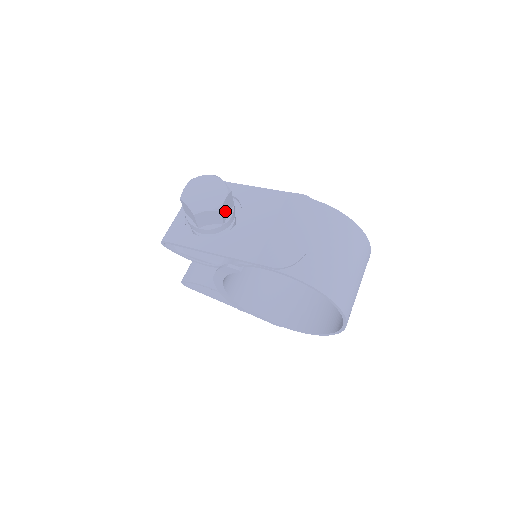
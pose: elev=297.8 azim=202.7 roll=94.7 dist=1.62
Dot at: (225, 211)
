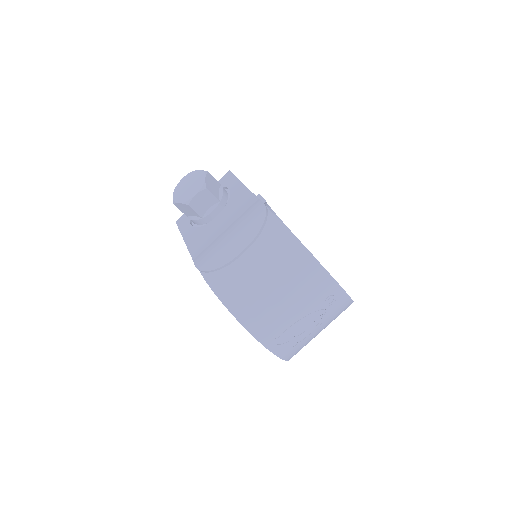
Dot at: (201, 206)
